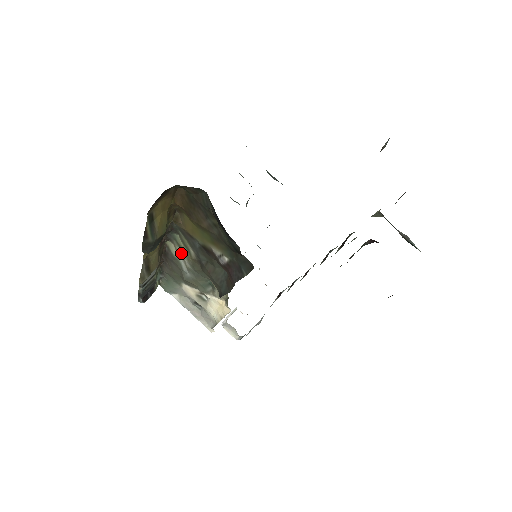
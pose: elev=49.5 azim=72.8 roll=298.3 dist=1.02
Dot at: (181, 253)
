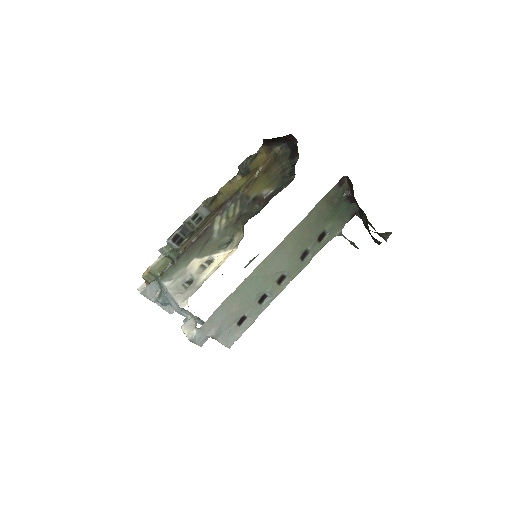
Dot at: (224, 221)
